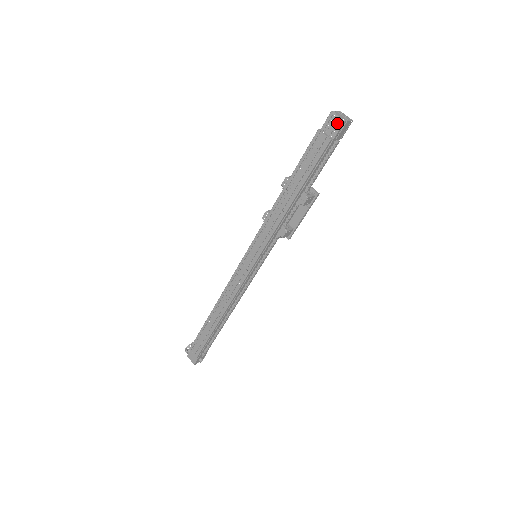
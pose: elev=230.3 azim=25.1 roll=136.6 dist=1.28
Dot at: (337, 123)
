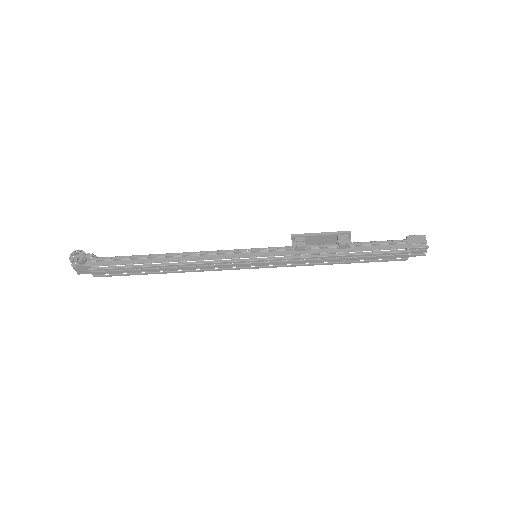
Dot at: (421, 253)
